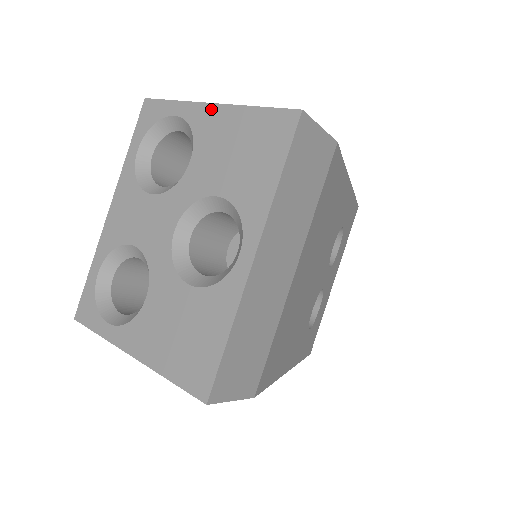
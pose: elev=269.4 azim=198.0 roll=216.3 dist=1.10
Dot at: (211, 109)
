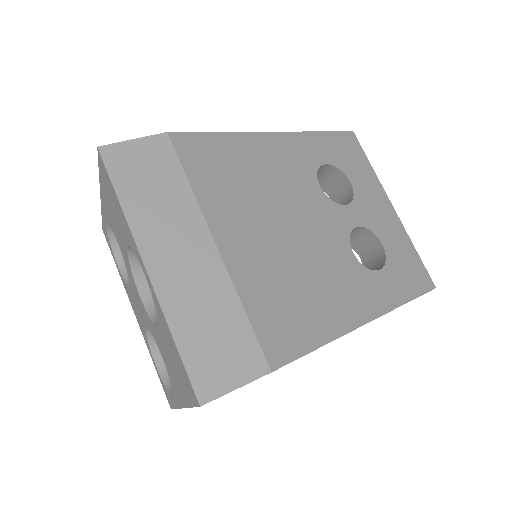
Dot at: (102, 200)
